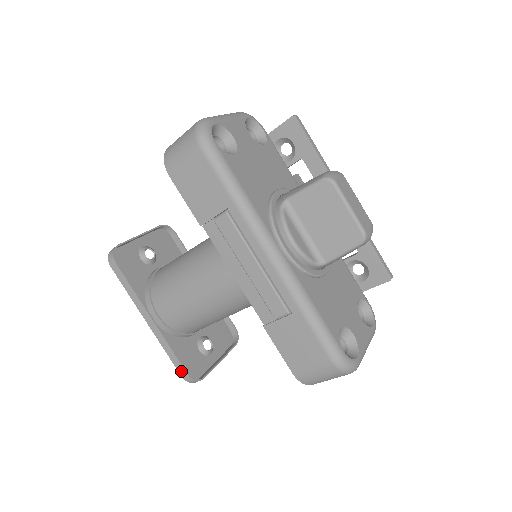
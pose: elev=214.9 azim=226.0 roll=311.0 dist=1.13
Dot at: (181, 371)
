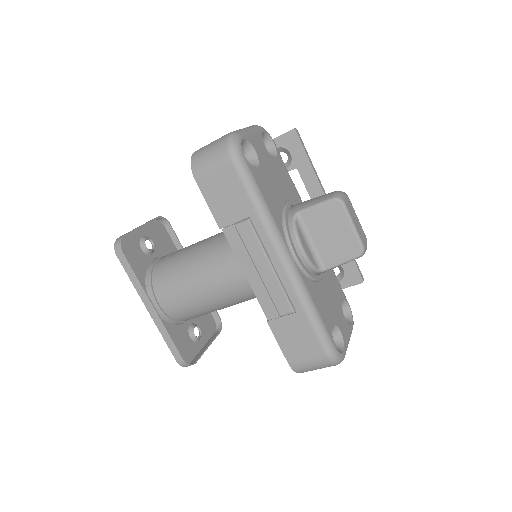
Dot at: (176, 356)
